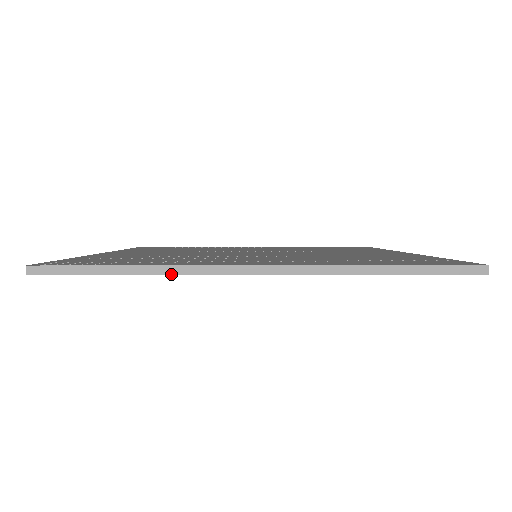
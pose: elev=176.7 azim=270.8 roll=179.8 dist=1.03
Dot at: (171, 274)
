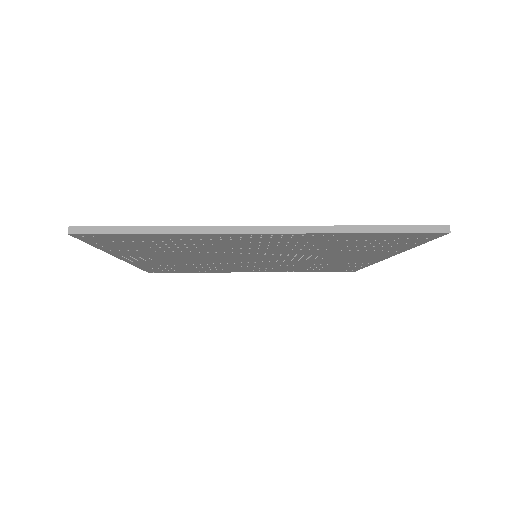
Dot at: (189, 233)
